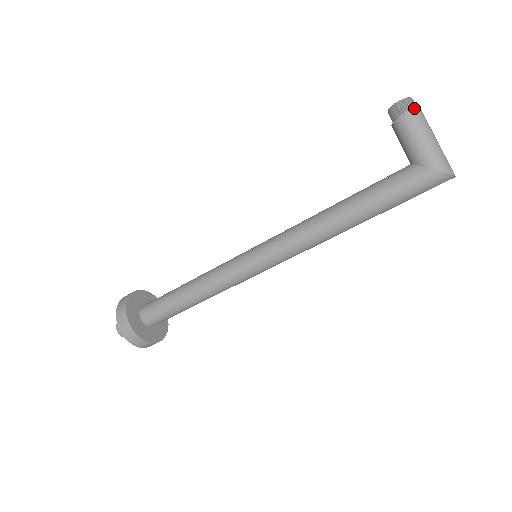
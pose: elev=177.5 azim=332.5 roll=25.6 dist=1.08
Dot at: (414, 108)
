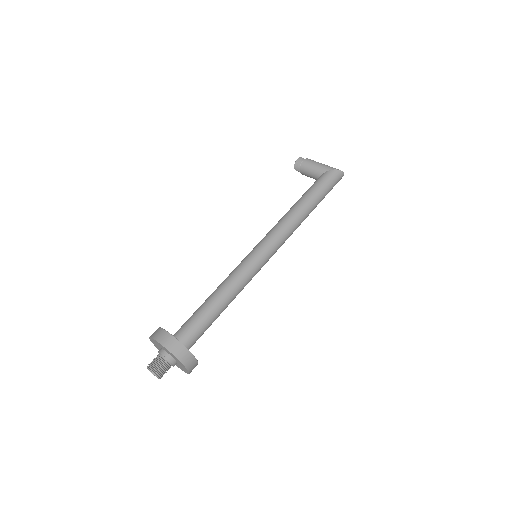
Dot at: occluded
